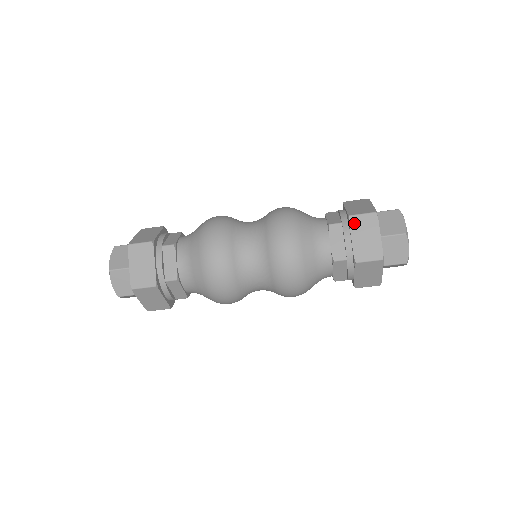
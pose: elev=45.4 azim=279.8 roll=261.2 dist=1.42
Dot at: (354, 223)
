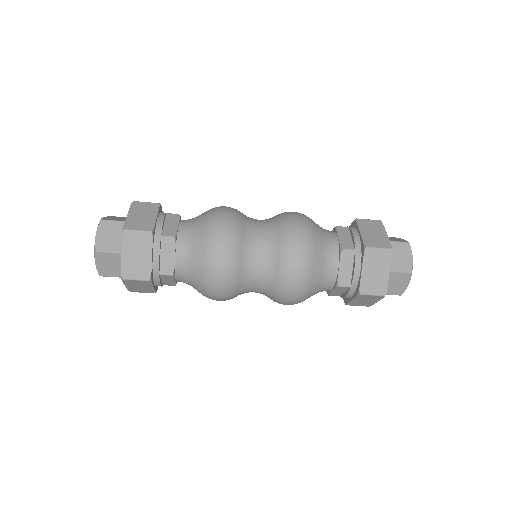
Dot at: (361, 223)
